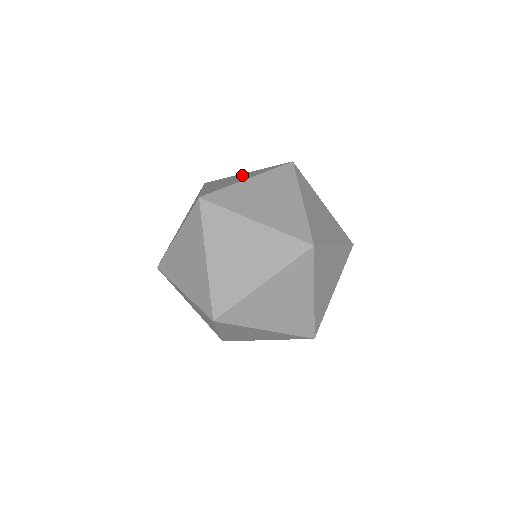
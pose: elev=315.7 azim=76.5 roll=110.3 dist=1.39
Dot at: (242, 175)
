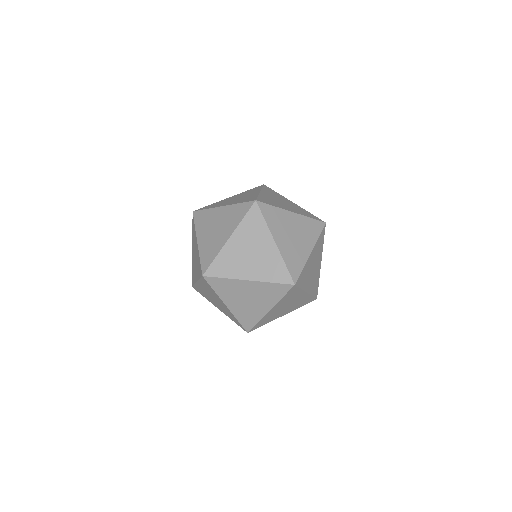
Dot at: (265, 250)
